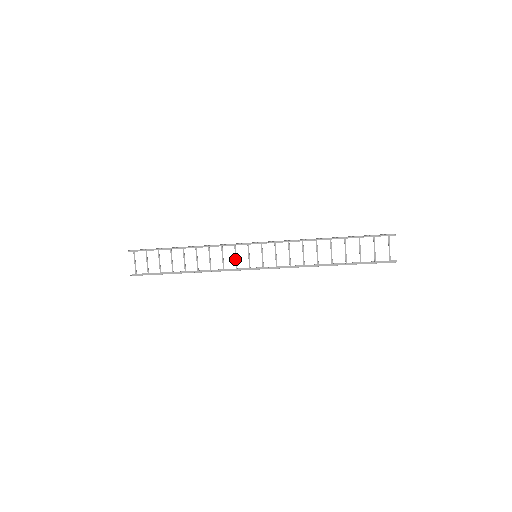
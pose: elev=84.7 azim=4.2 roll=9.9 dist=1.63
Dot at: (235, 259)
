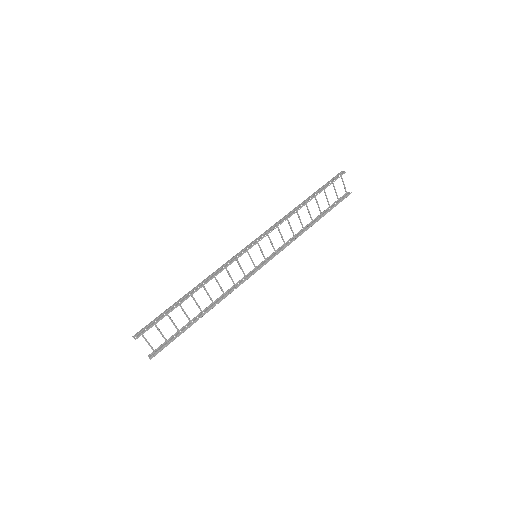
Dot at: (242, 271)
